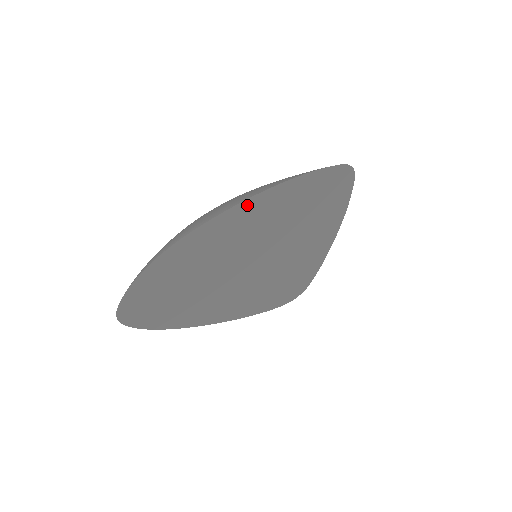
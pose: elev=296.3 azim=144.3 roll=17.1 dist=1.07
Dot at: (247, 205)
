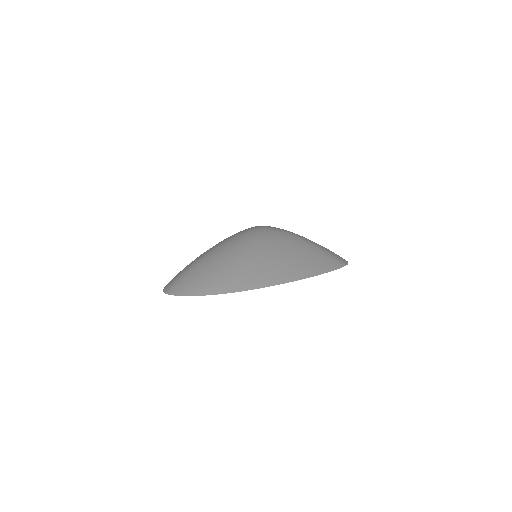
Dot at: (279, 283)
